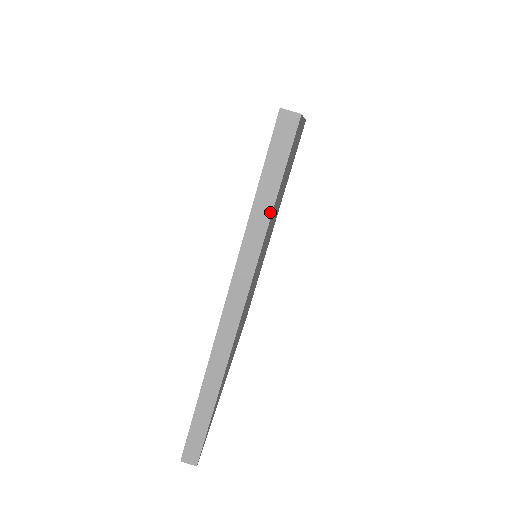
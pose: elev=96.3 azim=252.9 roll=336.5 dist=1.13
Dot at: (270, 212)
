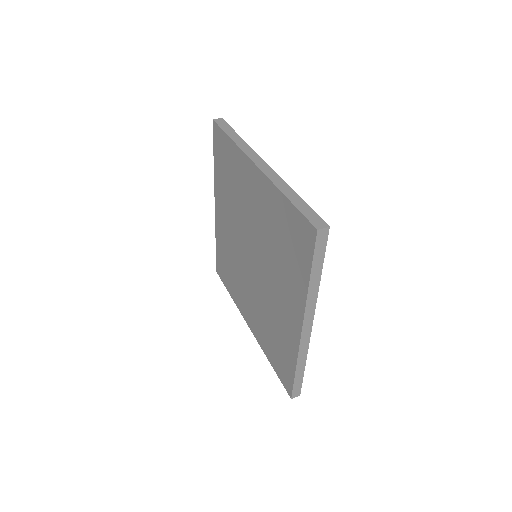
Dot at: (239, 137)
